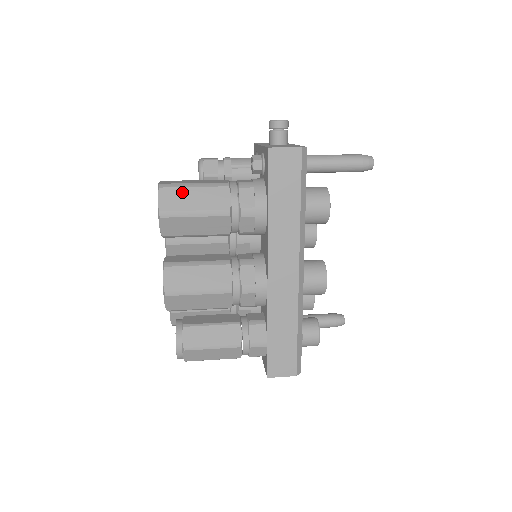
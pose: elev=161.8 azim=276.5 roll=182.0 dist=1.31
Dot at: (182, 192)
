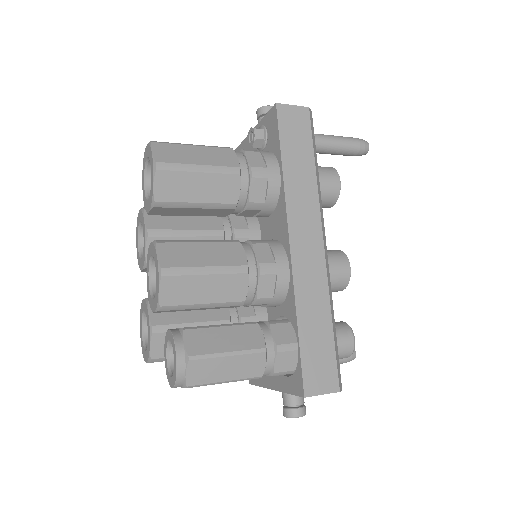
Dot at: (180, 148)
